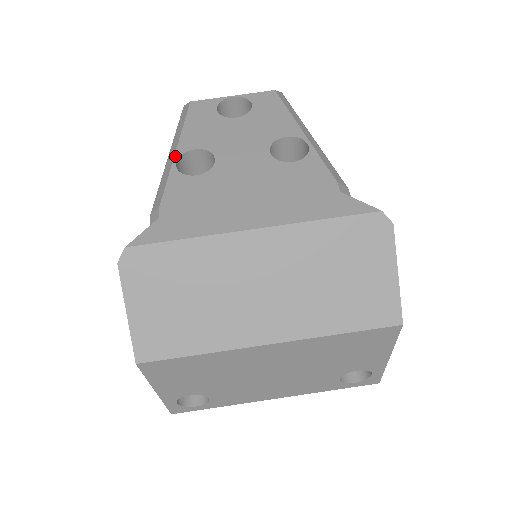
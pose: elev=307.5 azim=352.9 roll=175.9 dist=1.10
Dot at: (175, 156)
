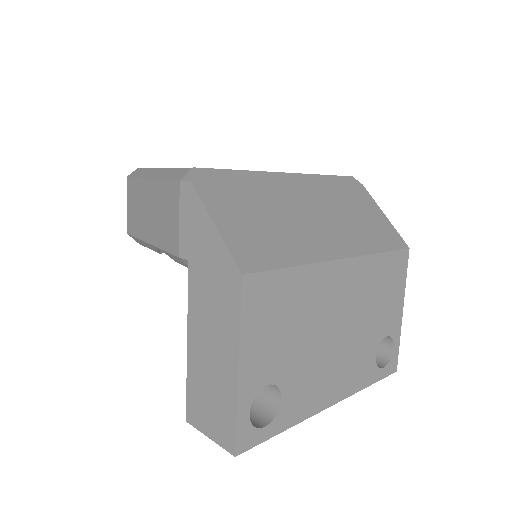
Dot at: (166, 168)
